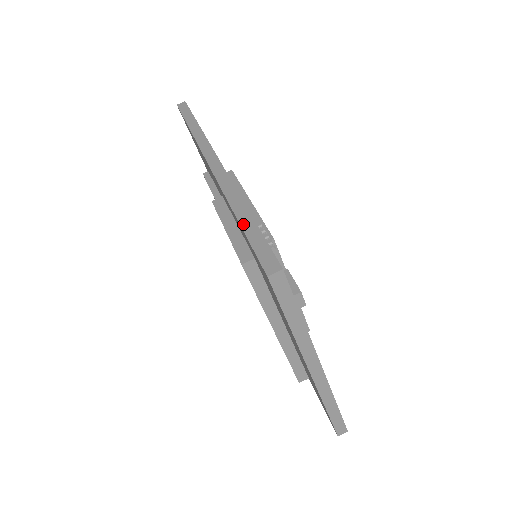
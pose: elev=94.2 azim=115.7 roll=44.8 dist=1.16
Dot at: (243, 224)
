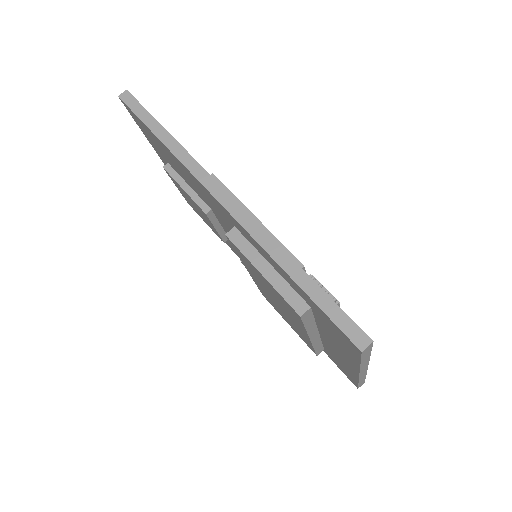
Dot at: (304, 288)
